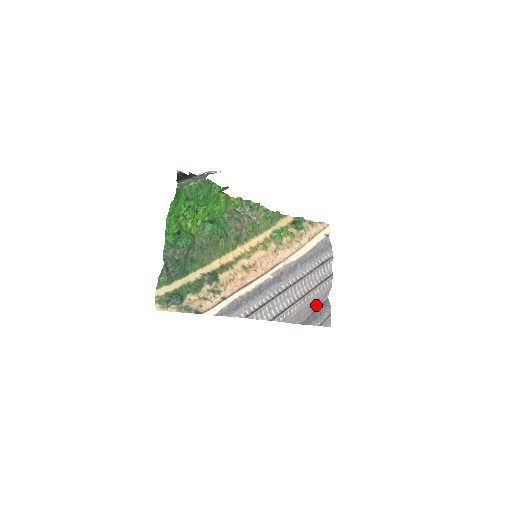
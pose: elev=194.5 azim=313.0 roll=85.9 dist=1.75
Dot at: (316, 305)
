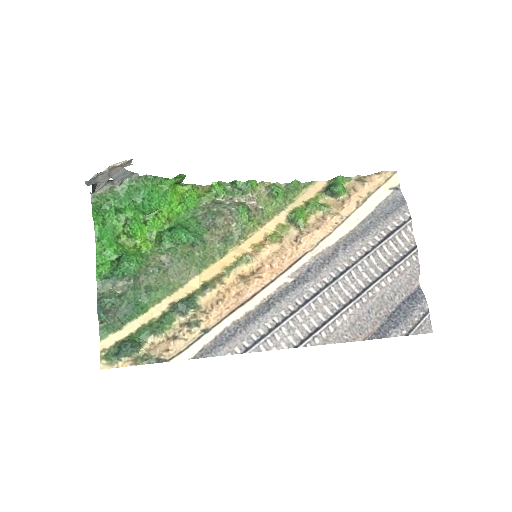
Dot at: (395, 302)
